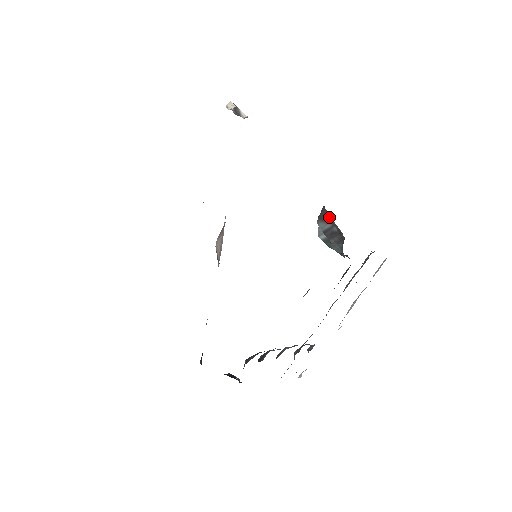
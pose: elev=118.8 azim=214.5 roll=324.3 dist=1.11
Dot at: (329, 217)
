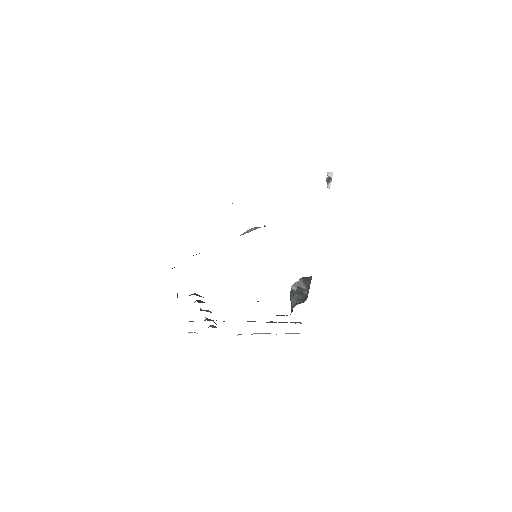
Dot at: (309, 284)
